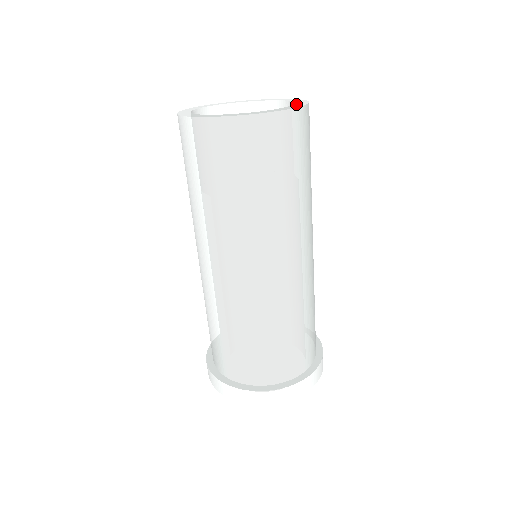
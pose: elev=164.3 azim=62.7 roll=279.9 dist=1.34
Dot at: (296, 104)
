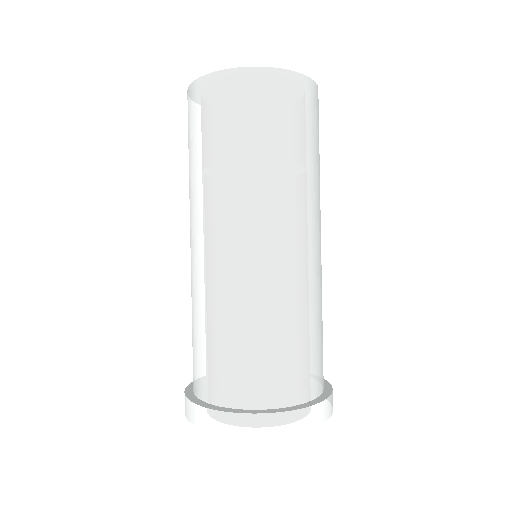
Dot at: occluded
